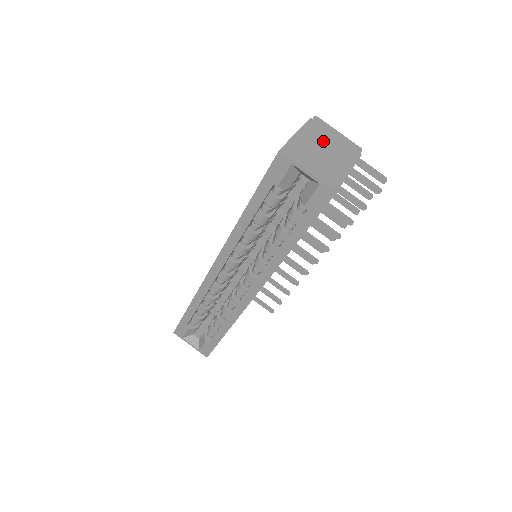
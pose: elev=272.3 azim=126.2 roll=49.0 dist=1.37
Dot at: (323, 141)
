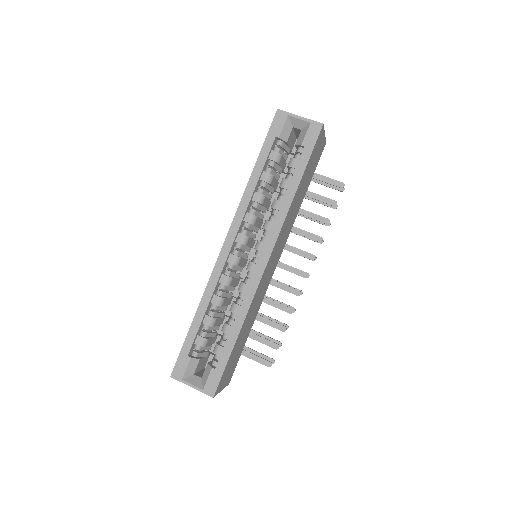
Dot at: occluded
